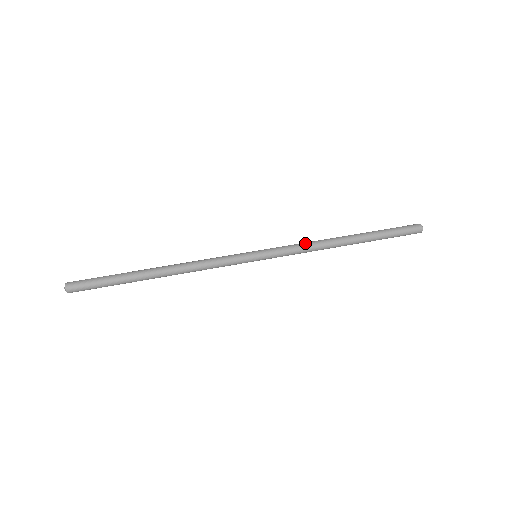
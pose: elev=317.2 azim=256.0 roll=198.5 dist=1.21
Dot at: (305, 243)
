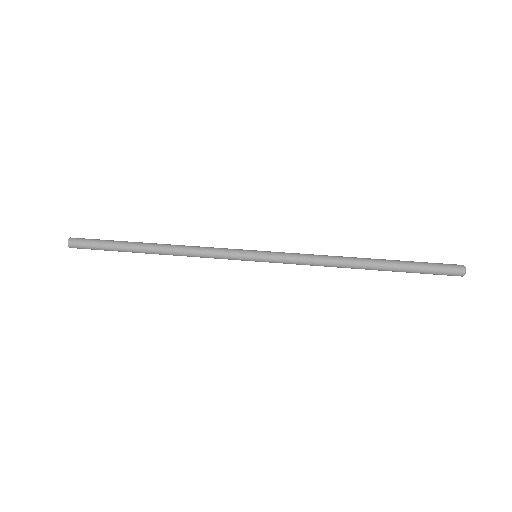
Dot at: (313, 255)
